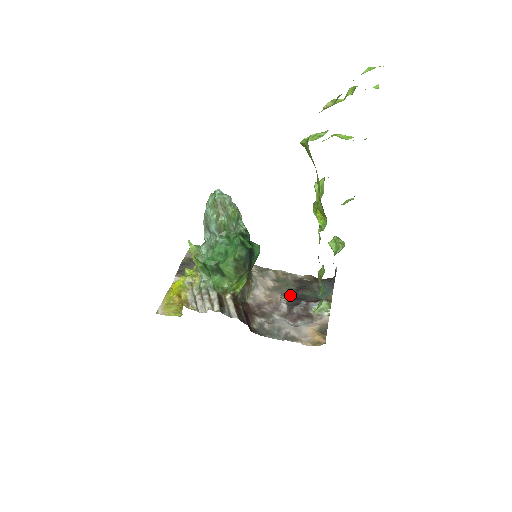
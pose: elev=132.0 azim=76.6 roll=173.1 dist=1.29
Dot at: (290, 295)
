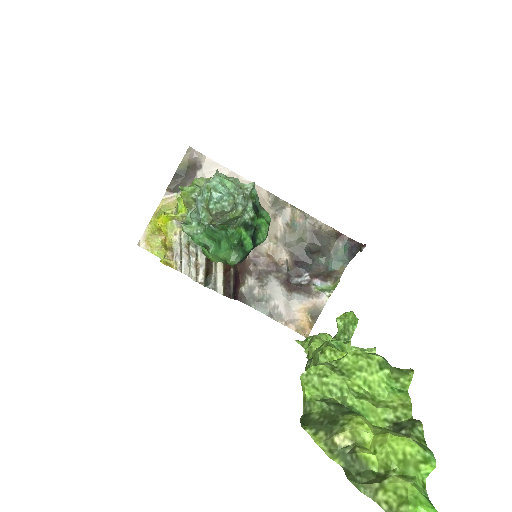
Dot at: (297, 254)
